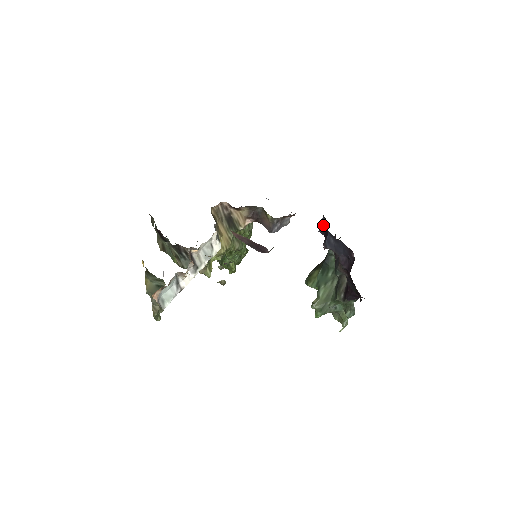
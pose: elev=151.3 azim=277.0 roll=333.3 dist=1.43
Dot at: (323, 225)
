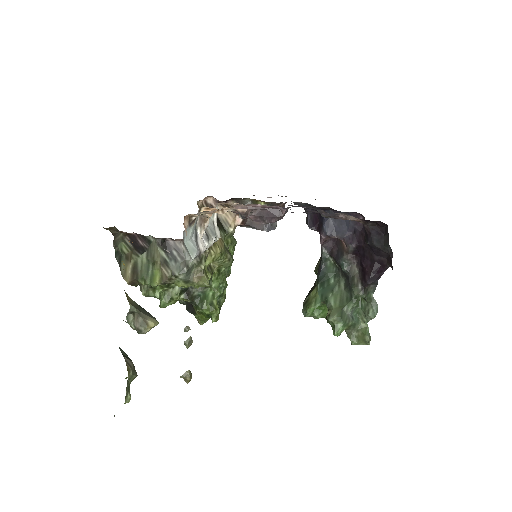
Dot at: (312, 220)
